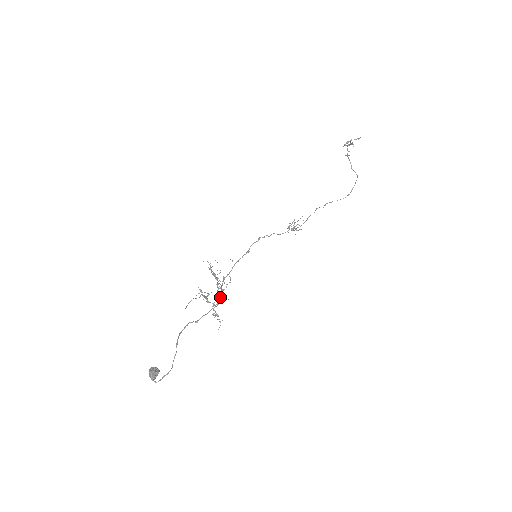
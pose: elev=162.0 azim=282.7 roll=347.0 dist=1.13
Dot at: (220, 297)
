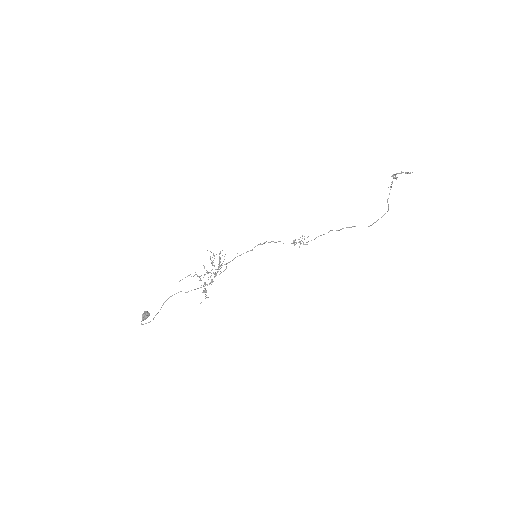
Dot at: (211, 280)
